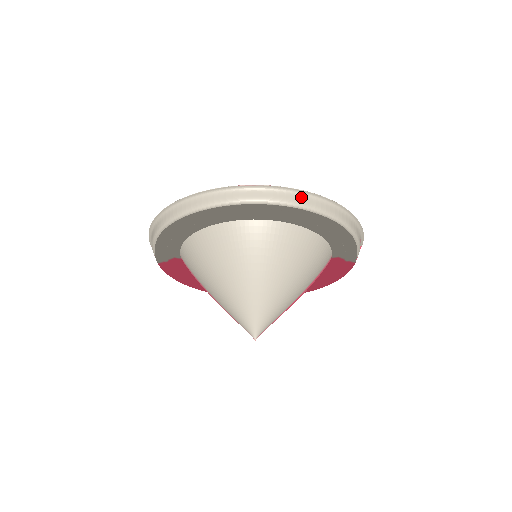
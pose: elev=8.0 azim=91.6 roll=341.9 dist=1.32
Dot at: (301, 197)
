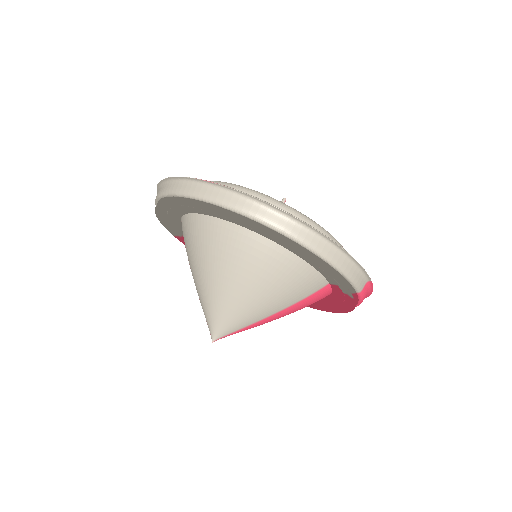
Dot at: (256, 206)
